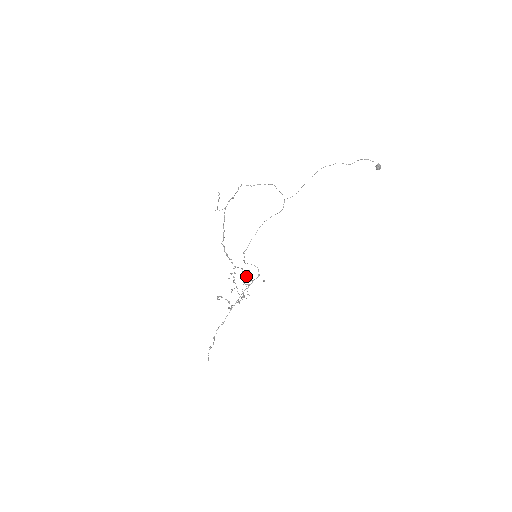
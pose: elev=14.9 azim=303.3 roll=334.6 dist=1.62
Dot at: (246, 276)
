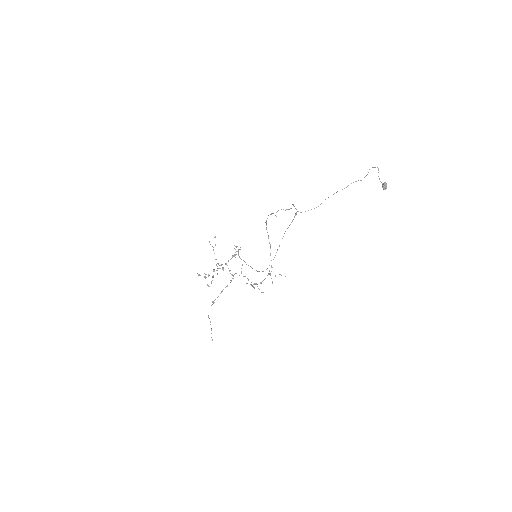
Dot at: occluded
